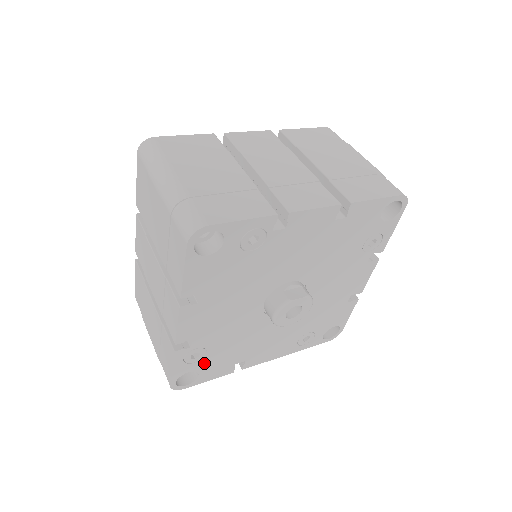
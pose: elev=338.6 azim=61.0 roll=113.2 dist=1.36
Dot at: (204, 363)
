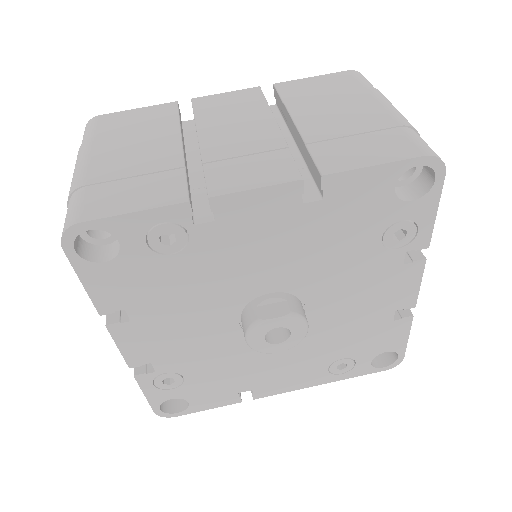
Dot at: (188, 390)
